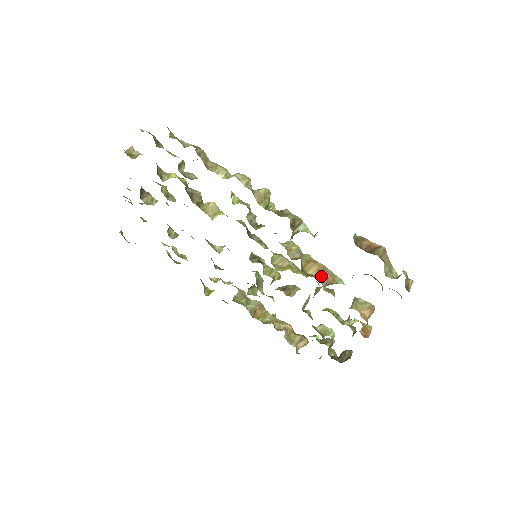
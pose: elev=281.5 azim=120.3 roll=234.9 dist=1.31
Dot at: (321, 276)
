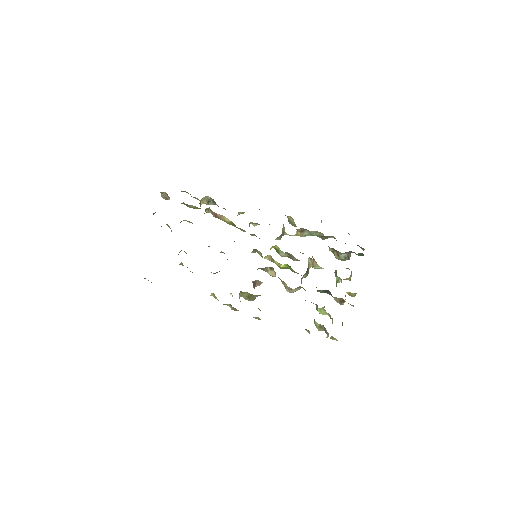
Dot at: occluded
